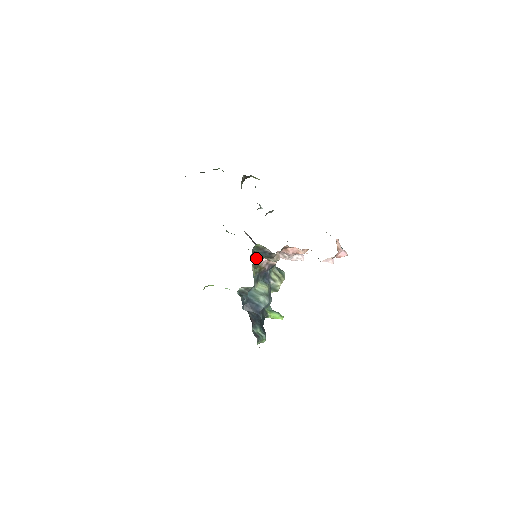
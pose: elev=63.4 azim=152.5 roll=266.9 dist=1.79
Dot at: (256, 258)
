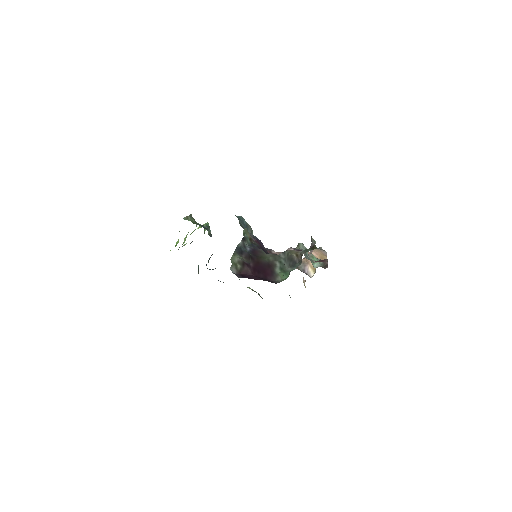
Dot at: occluded
